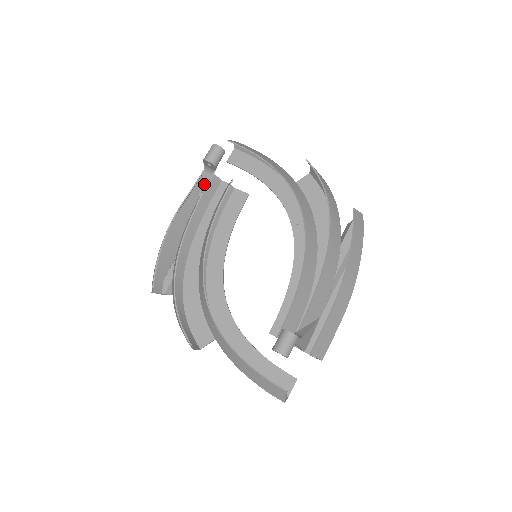
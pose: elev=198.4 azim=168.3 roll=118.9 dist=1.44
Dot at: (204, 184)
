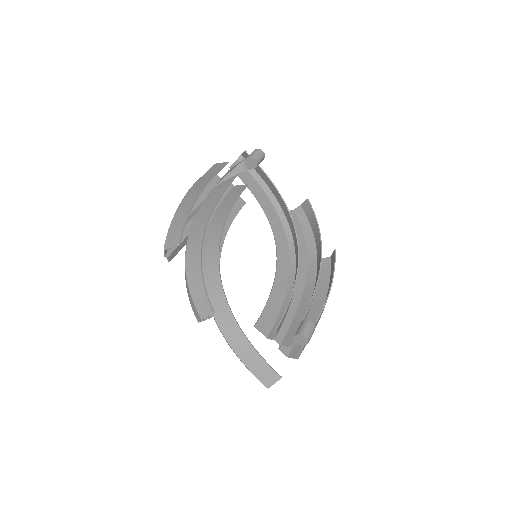
Dot at: (230, 176)
